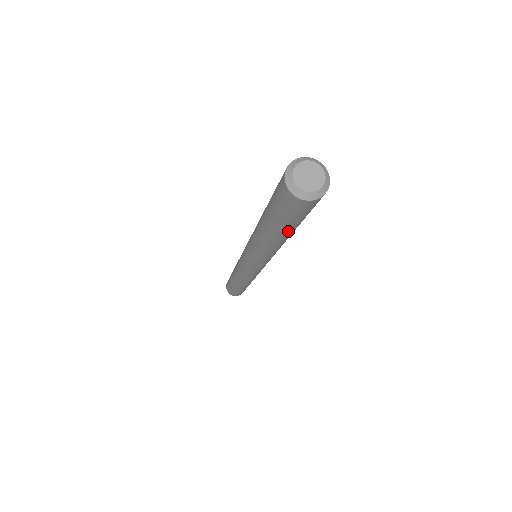
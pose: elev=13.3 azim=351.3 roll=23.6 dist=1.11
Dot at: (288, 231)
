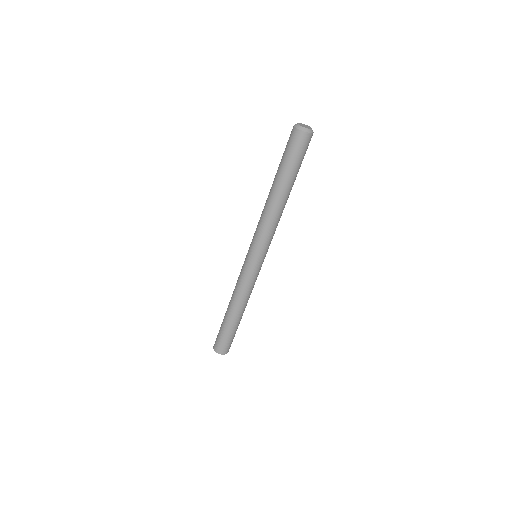
Dot at: (280, 174)
